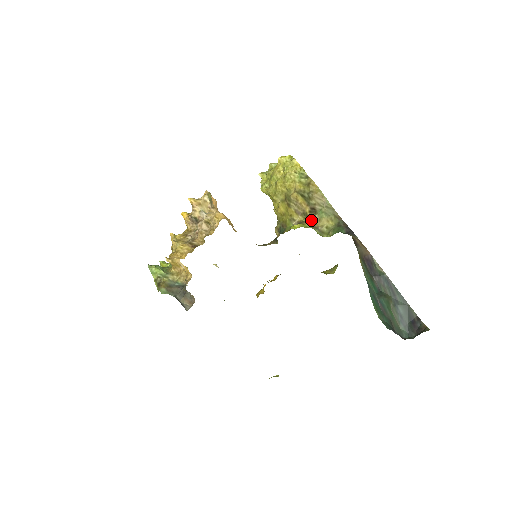
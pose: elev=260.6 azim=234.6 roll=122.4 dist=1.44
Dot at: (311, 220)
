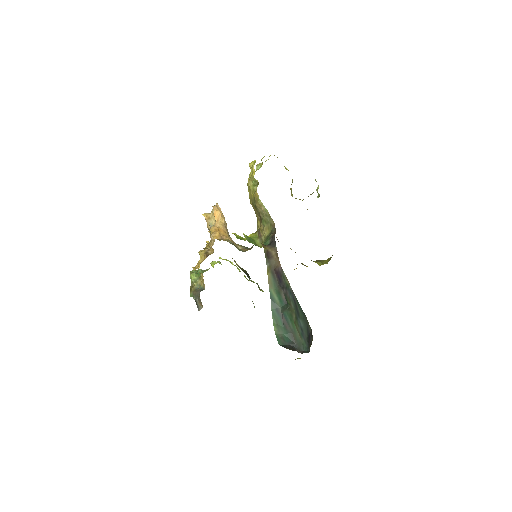
Dot at: (260, 228)
